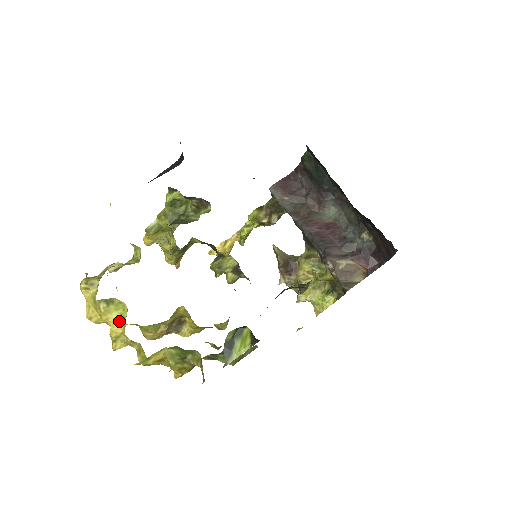
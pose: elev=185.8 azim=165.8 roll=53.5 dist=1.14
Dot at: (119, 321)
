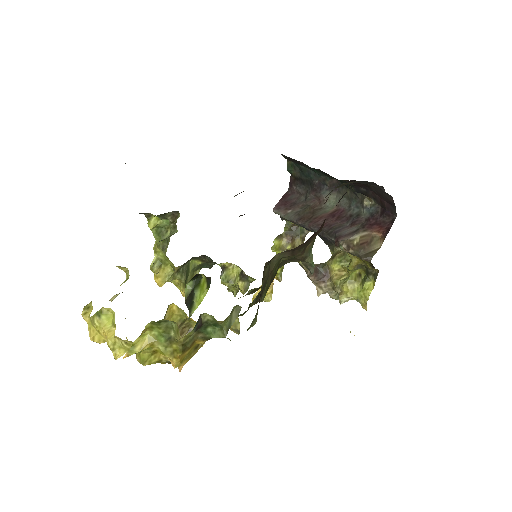
Dot at: (112, 328)
